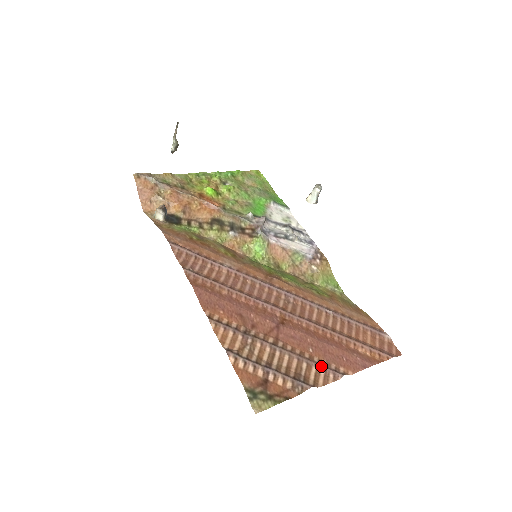
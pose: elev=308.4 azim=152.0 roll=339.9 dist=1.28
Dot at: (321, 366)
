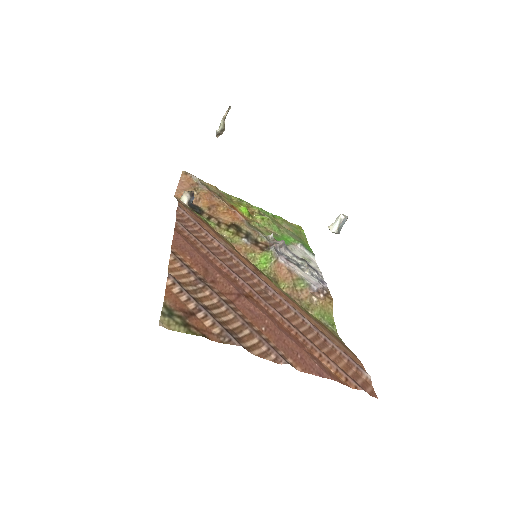
Dot at: (266, 342)
